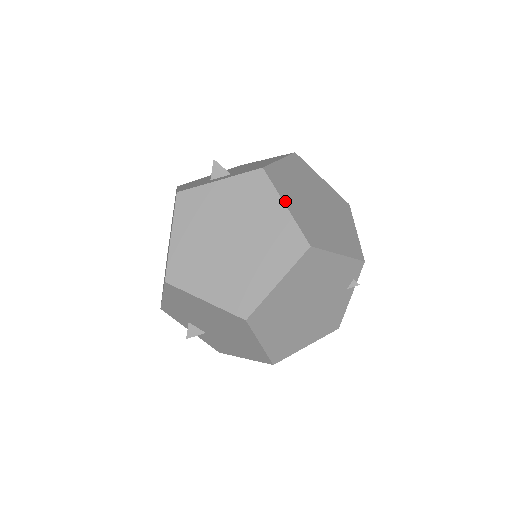
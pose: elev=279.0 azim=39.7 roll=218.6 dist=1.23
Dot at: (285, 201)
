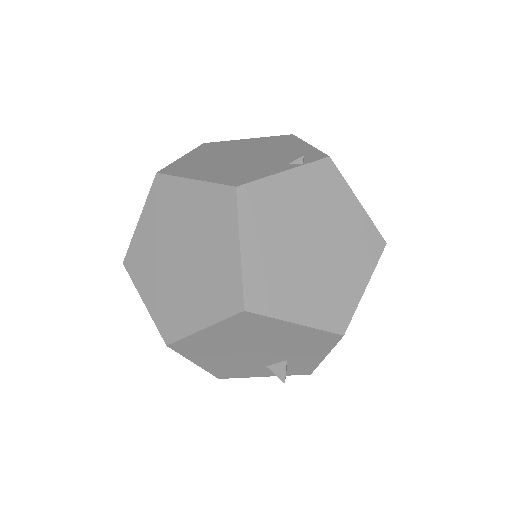
Dot at: occluded
